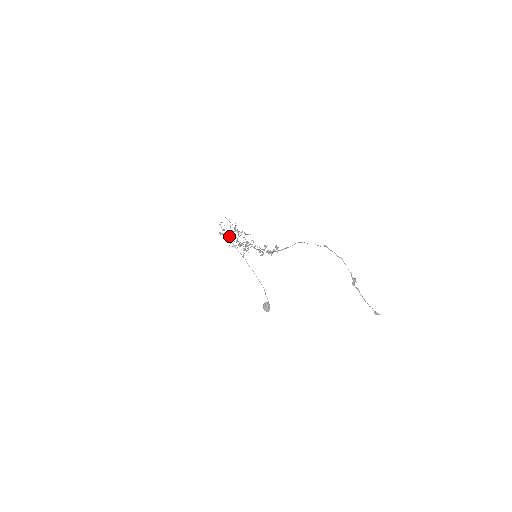
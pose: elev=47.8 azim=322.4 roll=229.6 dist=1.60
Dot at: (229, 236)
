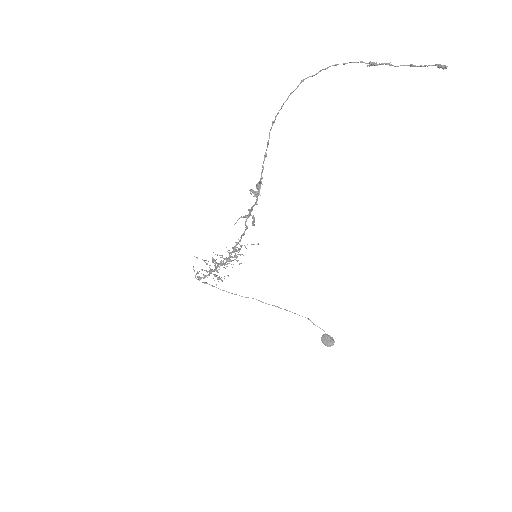
Dot at: occluded
